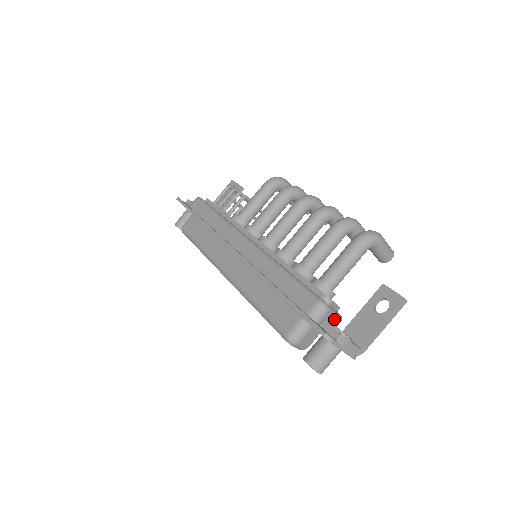
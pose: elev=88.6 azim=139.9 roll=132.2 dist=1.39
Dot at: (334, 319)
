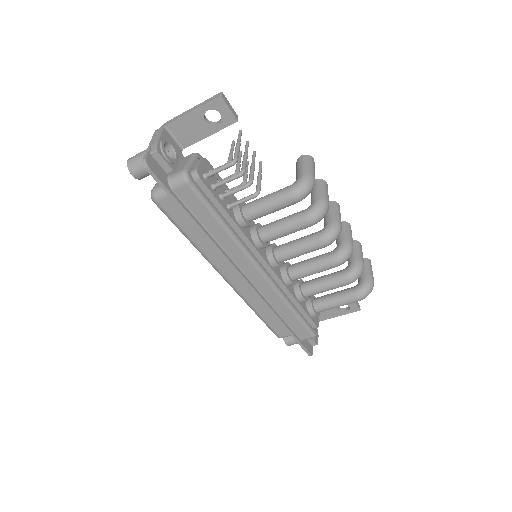
Dot at: occluded
